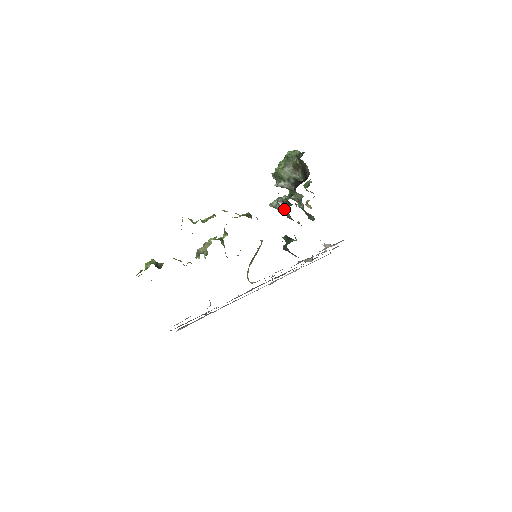
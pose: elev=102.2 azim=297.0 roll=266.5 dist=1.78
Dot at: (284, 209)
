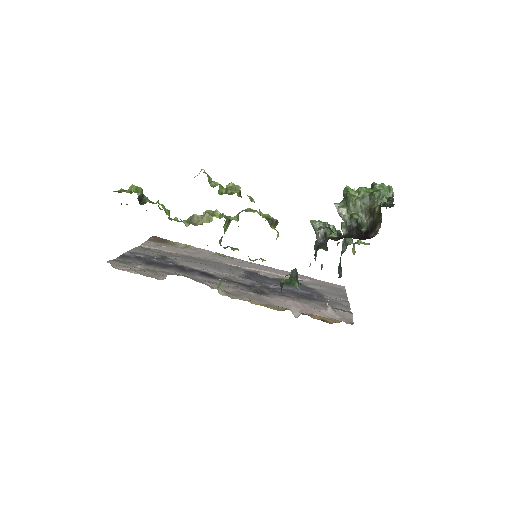
Dot at: (317, 245)
